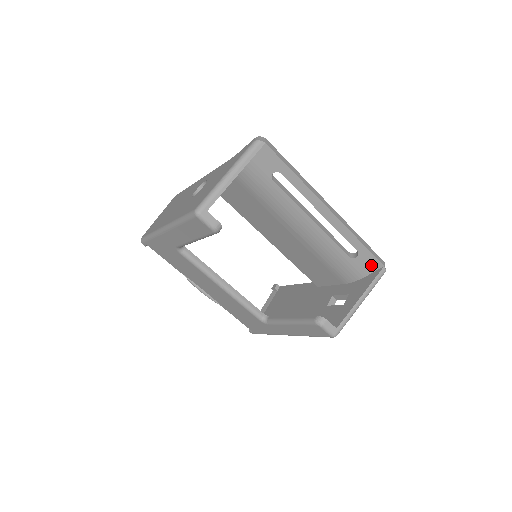
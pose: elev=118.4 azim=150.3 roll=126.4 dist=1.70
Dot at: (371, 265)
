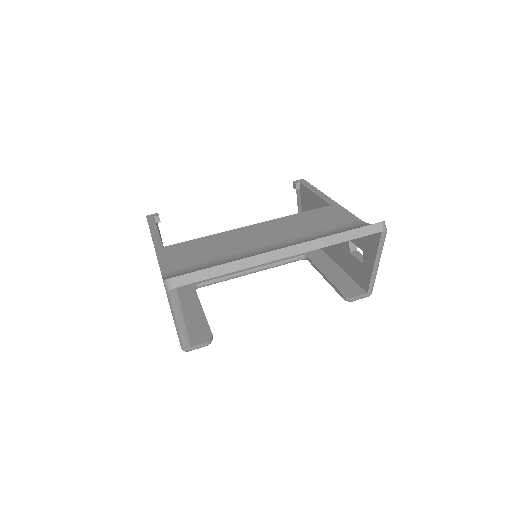
Dot at: occluded
